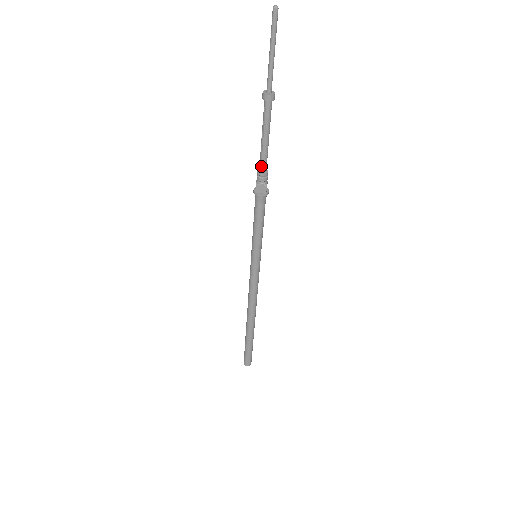
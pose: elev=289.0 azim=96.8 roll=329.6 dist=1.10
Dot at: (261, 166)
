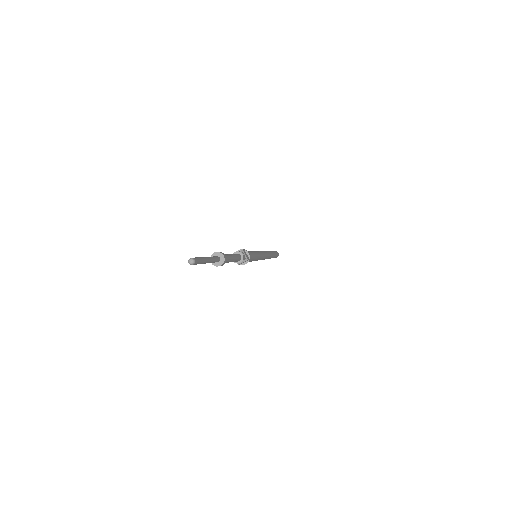
Dot at: (236, 262)
